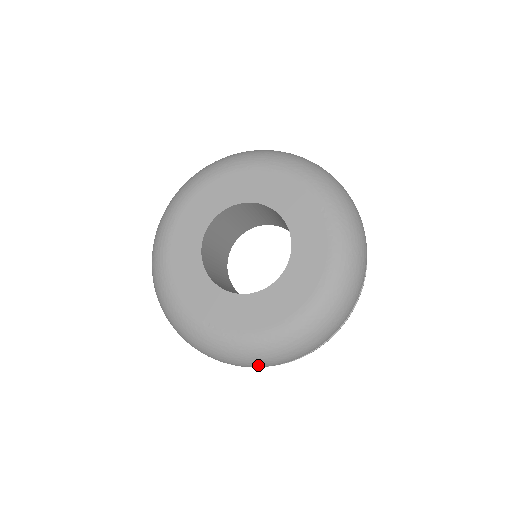
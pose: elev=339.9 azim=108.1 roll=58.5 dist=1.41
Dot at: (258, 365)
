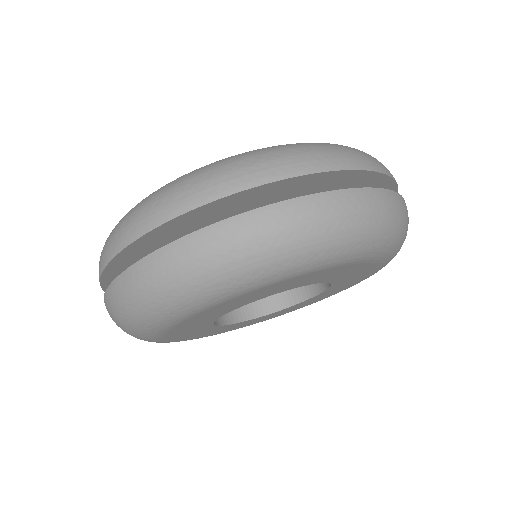
Dot at: (167, 203)
